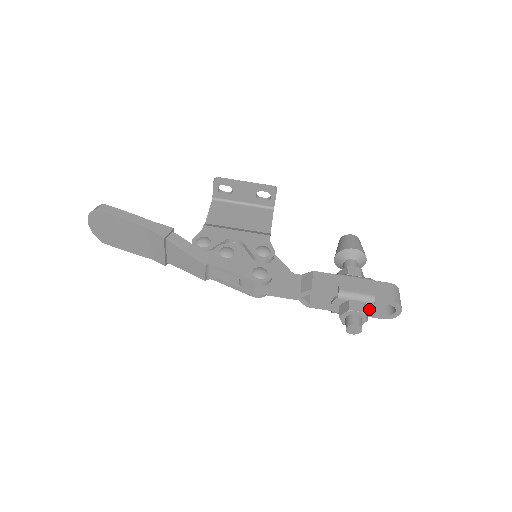
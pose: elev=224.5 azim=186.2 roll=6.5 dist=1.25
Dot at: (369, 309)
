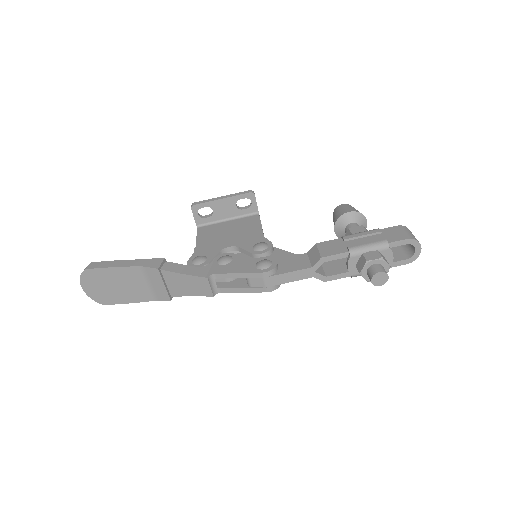
Dot at: (387, 257)
